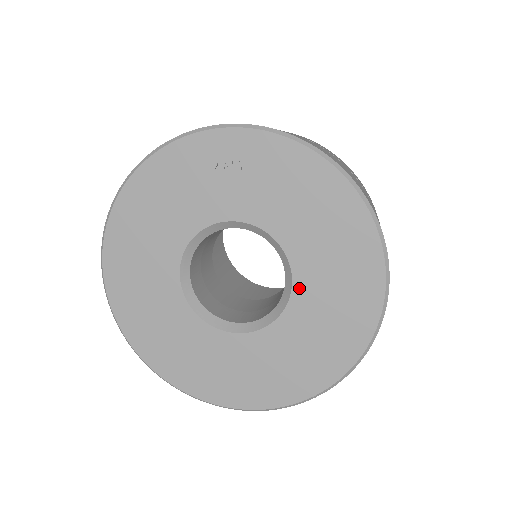
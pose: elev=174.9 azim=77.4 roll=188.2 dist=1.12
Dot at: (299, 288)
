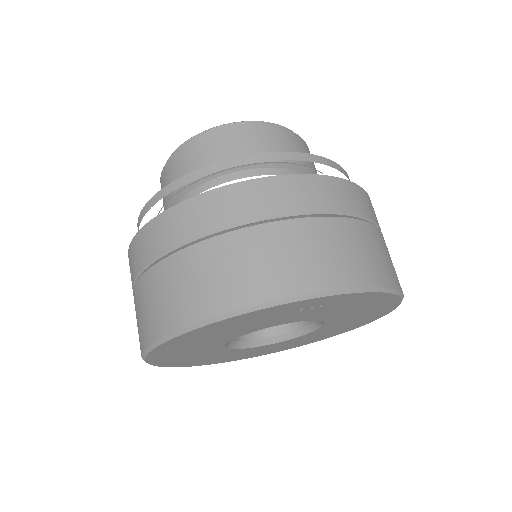
Dot at: (322, 329)
